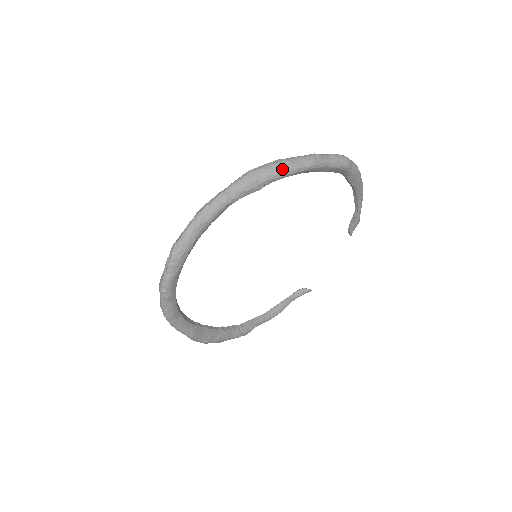
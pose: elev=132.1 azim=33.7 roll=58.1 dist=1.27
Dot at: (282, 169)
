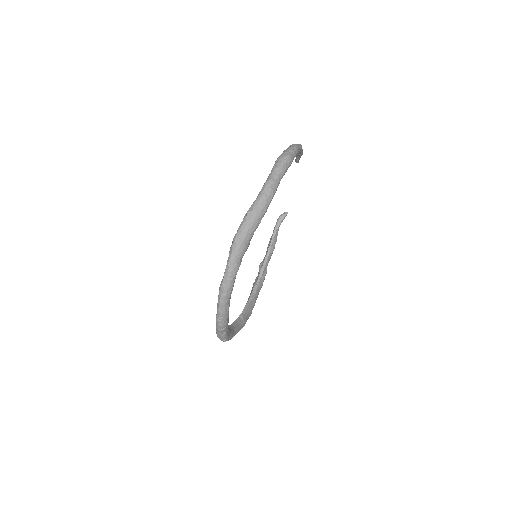
Dot at: (257, 221)
